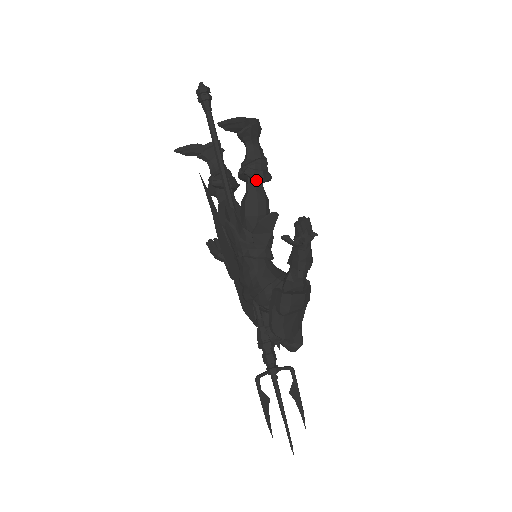
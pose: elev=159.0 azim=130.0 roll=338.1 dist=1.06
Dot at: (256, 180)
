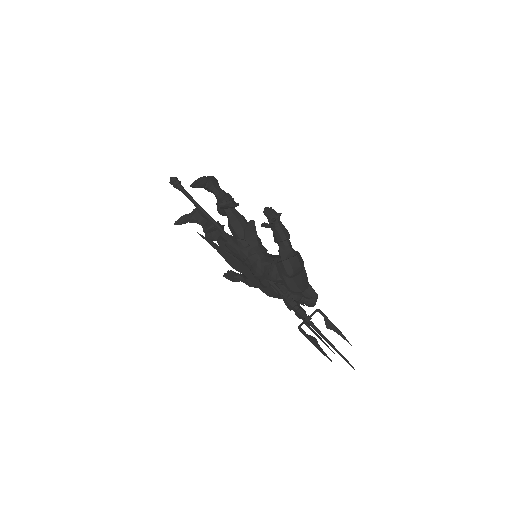
Dot at: (230, 208)
